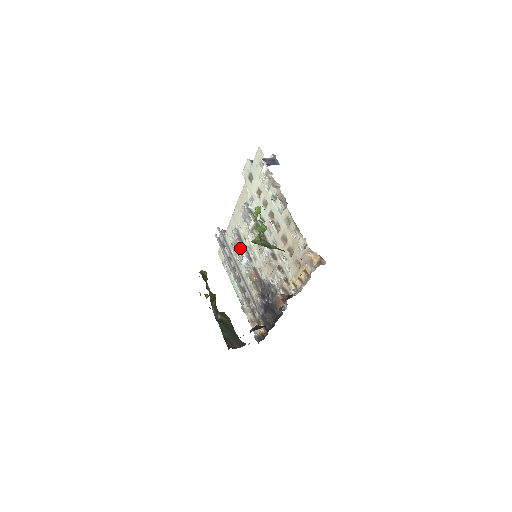
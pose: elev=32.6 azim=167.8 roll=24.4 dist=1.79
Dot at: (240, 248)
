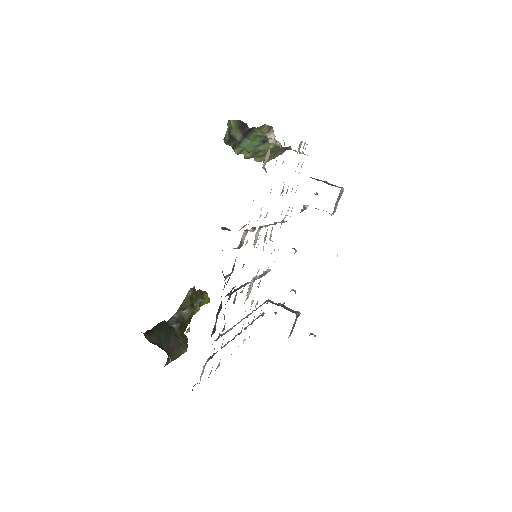
Dot at: occluded
